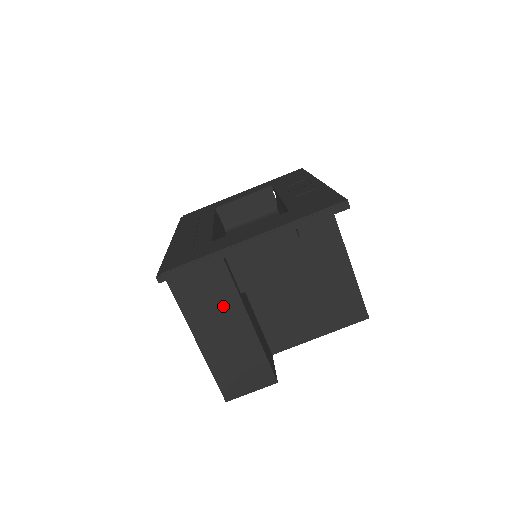
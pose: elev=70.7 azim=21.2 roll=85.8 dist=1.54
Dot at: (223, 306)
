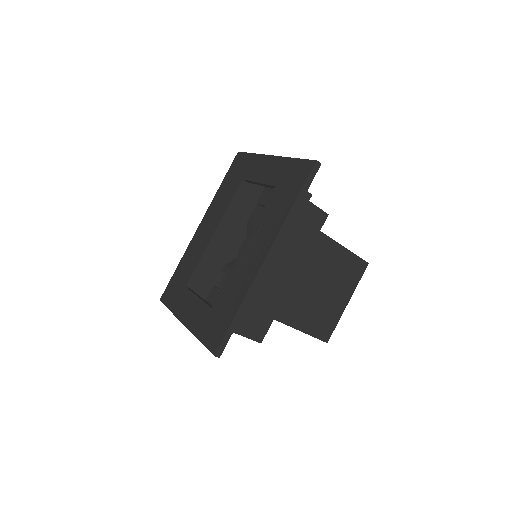
Dot at: occluded
